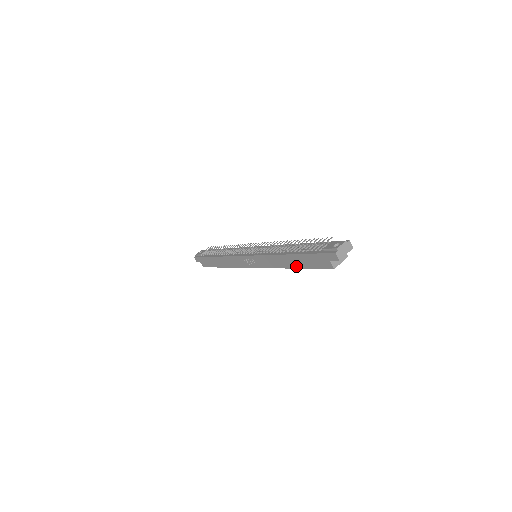
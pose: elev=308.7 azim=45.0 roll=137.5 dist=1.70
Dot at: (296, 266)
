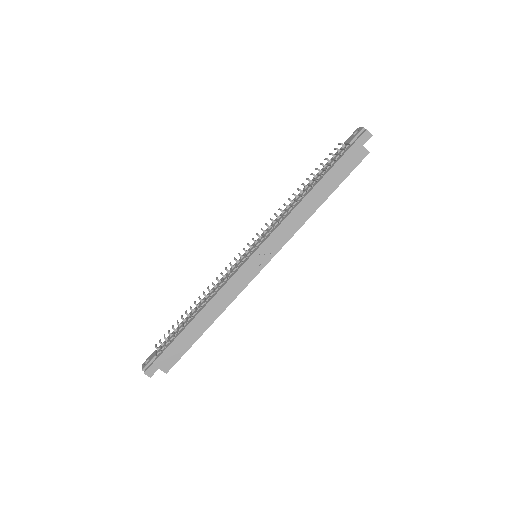
Dot at: (326, 195)
